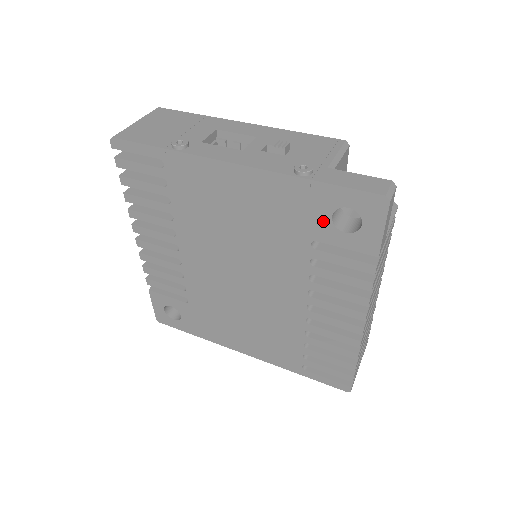
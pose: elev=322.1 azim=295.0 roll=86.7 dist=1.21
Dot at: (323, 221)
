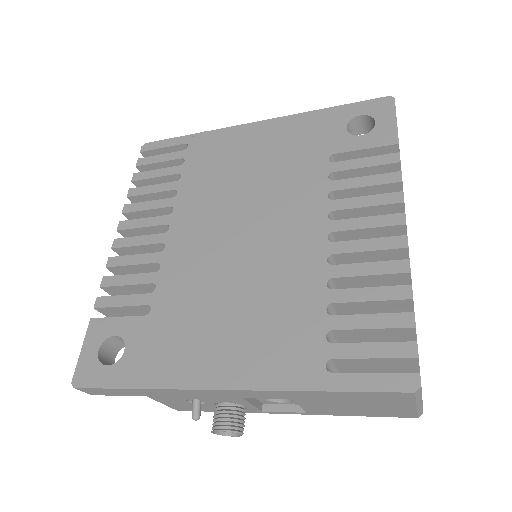
Dot at: (339, 134)
